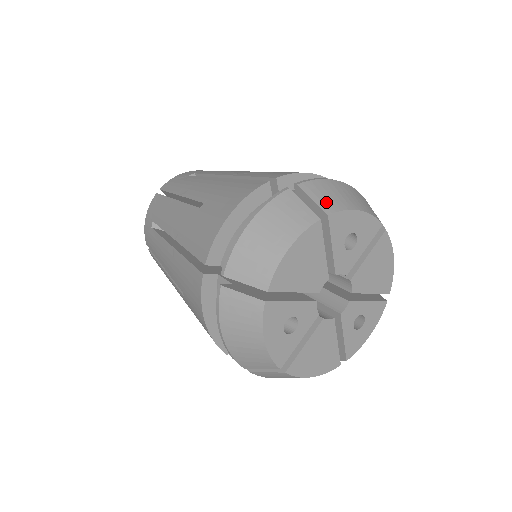
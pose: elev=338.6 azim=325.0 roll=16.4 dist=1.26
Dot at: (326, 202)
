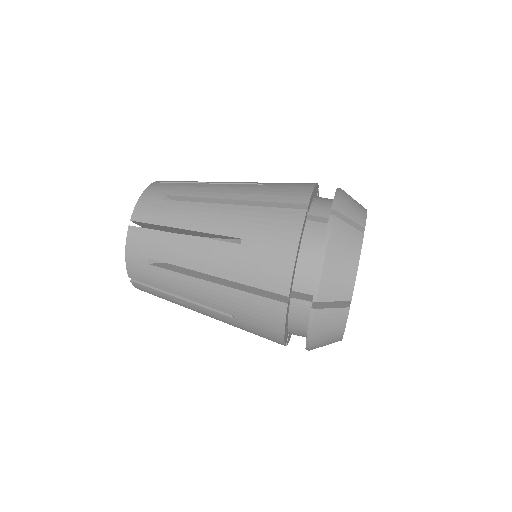
Dot at: (357, 217)
